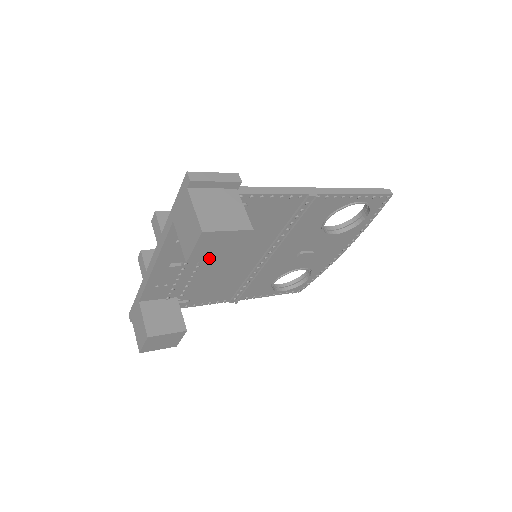
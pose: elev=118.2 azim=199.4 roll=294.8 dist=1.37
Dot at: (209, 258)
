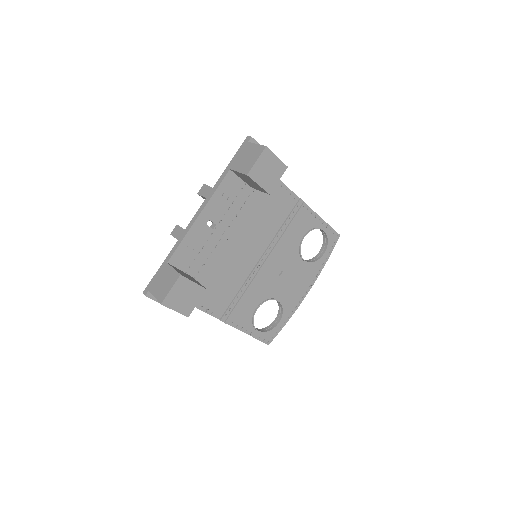
Dot at: (259, 181)
